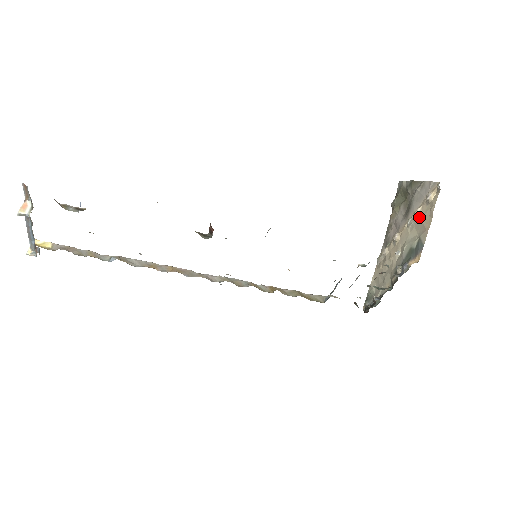
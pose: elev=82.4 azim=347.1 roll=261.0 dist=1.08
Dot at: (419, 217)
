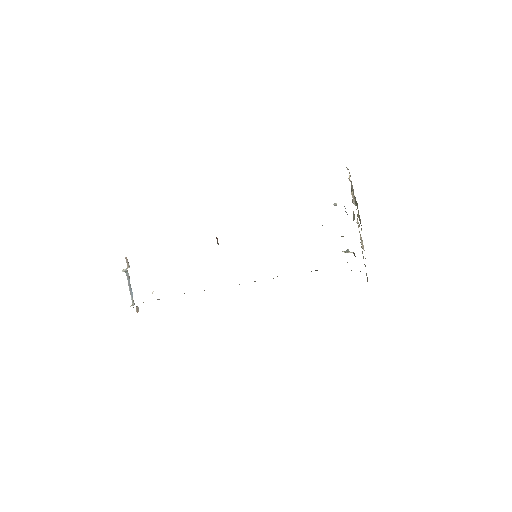
Dot at: (352, 193)
